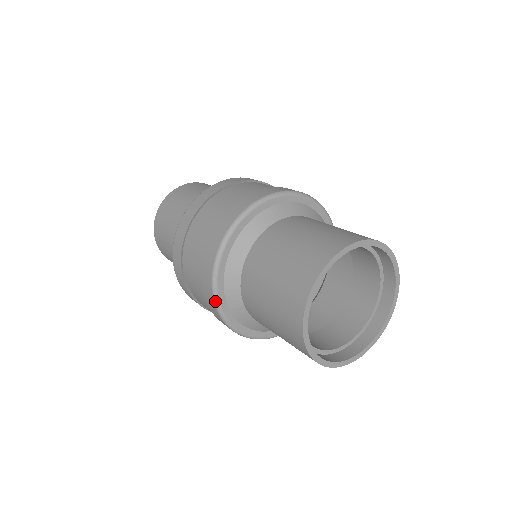
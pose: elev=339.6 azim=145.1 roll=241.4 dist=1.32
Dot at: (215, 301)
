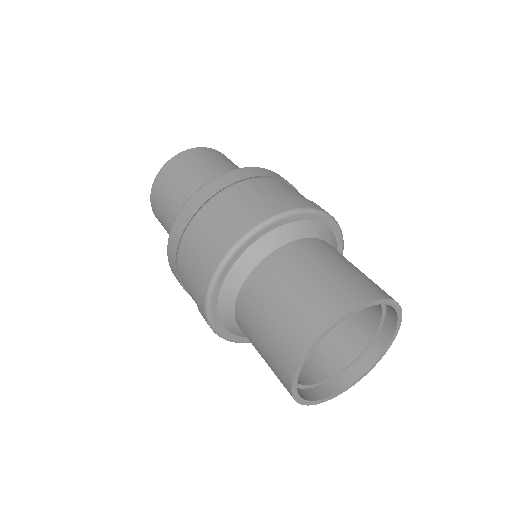
Dot at: occluded
